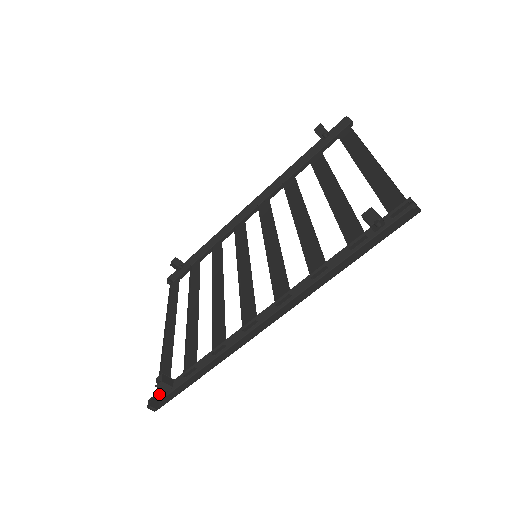
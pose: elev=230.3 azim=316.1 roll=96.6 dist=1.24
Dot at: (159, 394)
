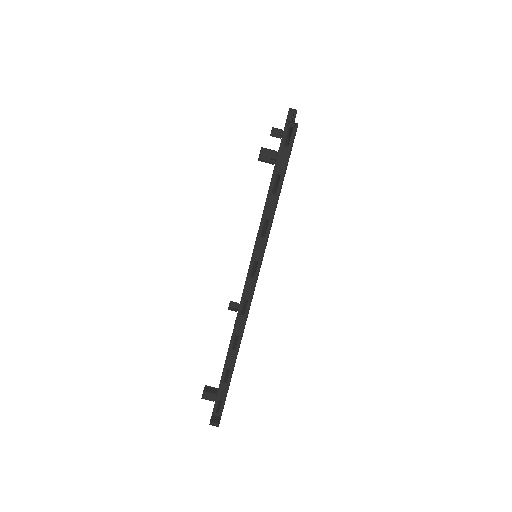
Dot at: (219, 410)
